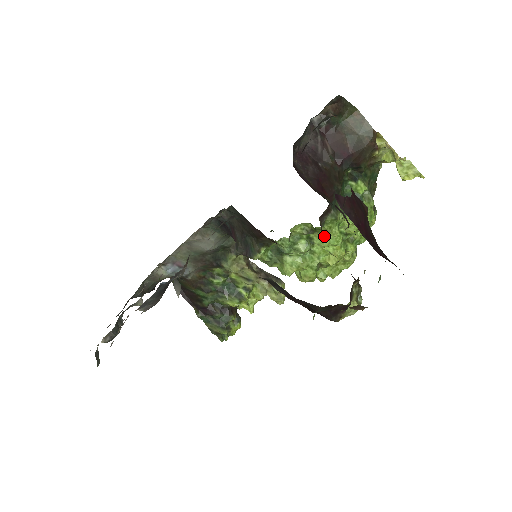
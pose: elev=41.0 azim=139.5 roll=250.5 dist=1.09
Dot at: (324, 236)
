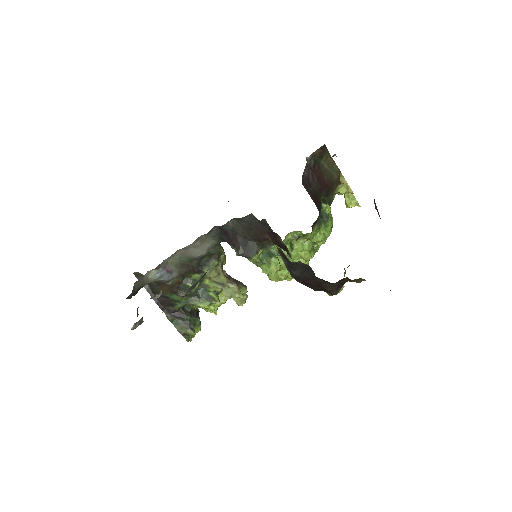
Dot at: (304, 242)
